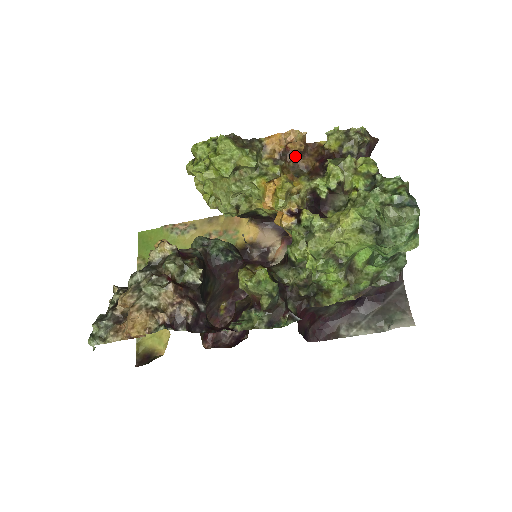
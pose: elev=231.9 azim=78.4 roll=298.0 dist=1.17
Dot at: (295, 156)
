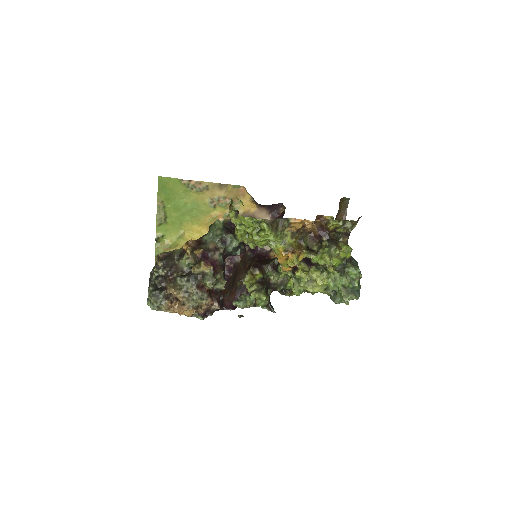
Dot at: occluded
